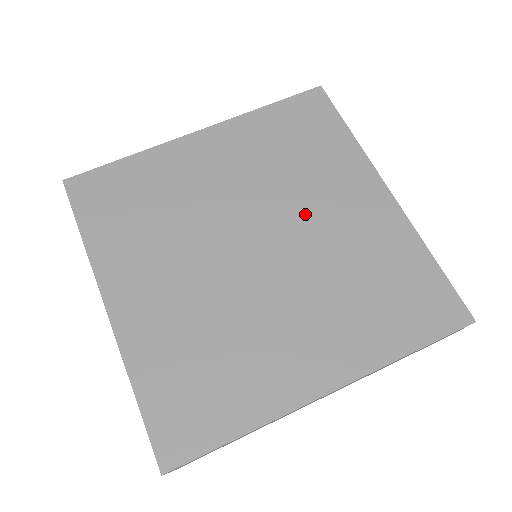
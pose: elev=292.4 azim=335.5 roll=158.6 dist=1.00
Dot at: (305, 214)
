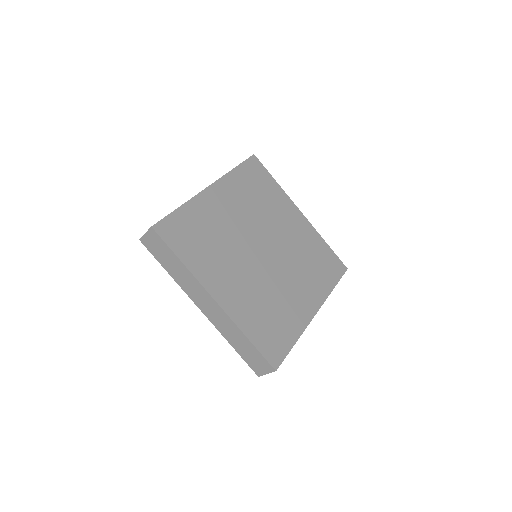
Dot at: (276, 230)
